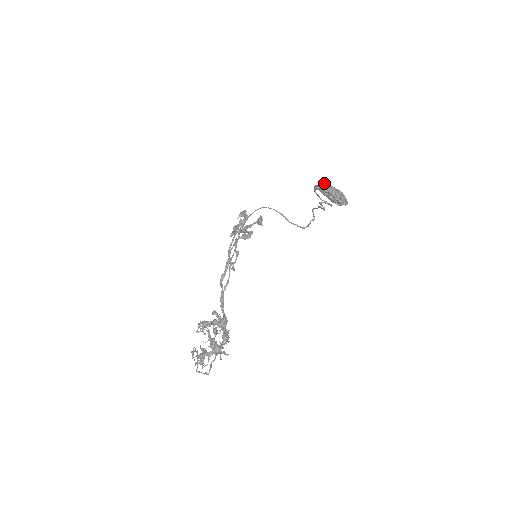
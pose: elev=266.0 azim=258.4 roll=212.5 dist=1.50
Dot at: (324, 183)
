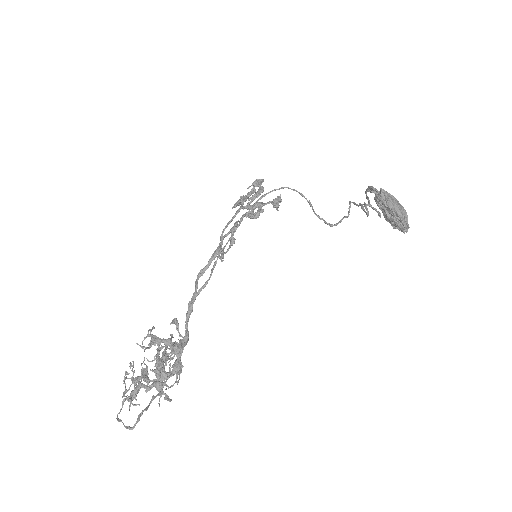
Dot at: occluded
